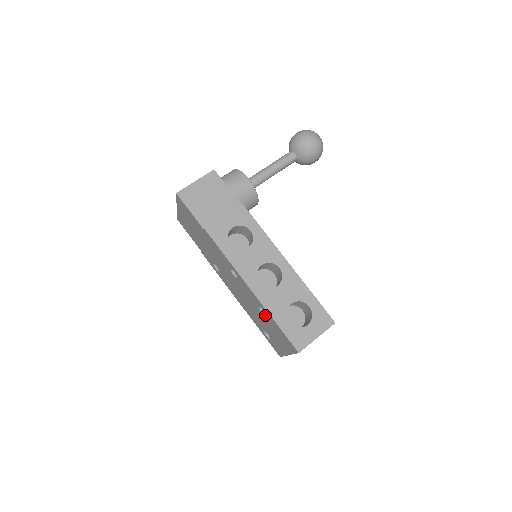
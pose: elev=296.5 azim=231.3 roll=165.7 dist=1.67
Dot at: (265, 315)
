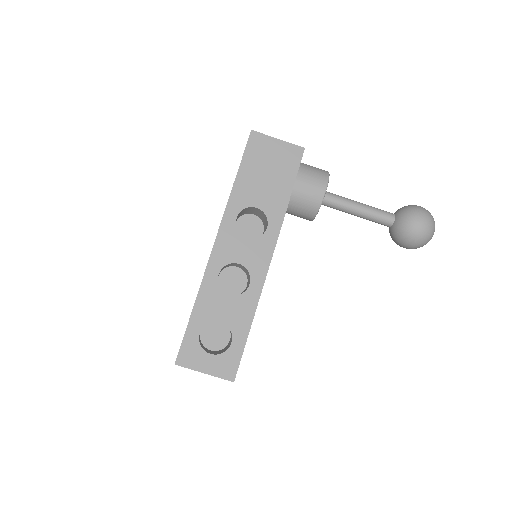
Dot at: occluded
